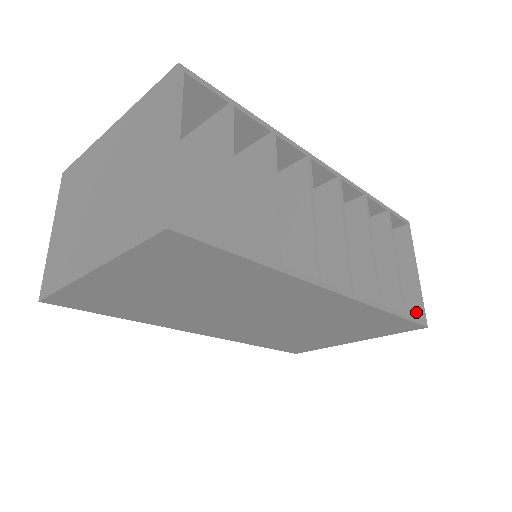
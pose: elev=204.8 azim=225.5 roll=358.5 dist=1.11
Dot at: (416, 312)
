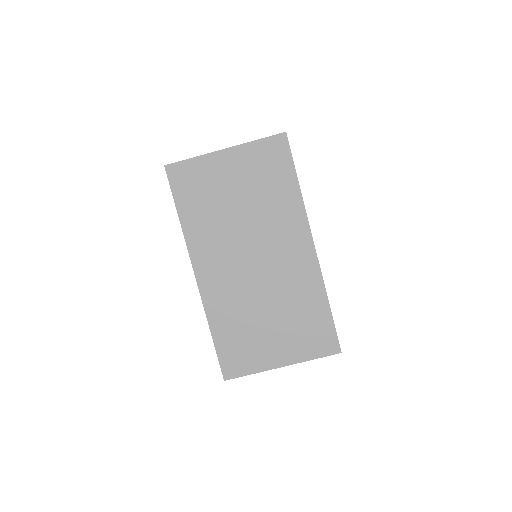
Dot at: occluded
